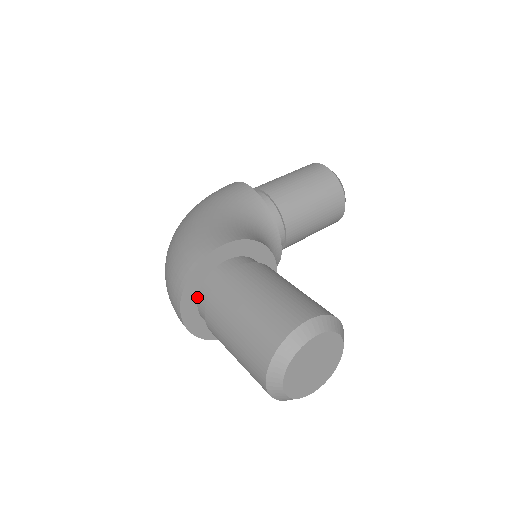
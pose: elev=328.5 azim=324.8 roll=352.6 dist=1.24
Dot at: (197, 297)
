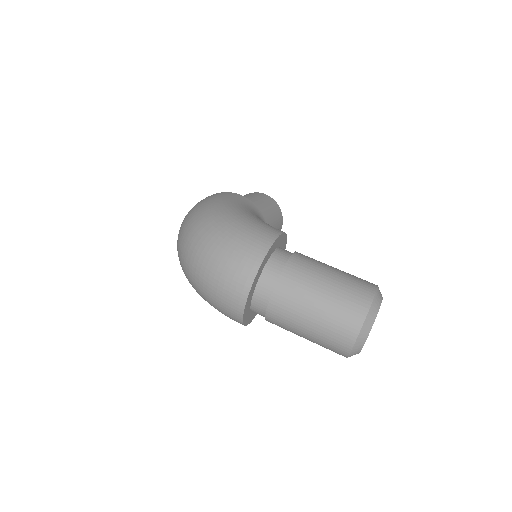
Dot at: (258, 278)
